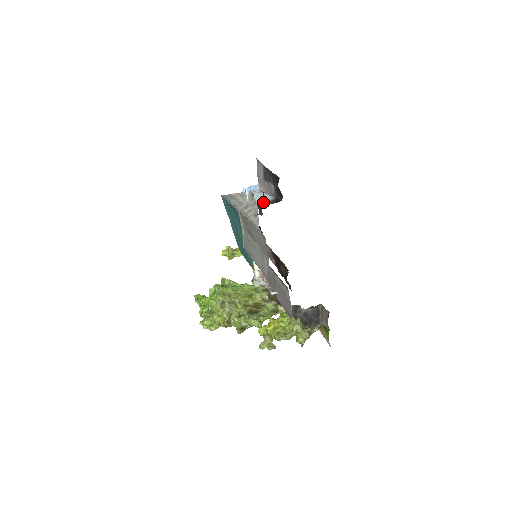
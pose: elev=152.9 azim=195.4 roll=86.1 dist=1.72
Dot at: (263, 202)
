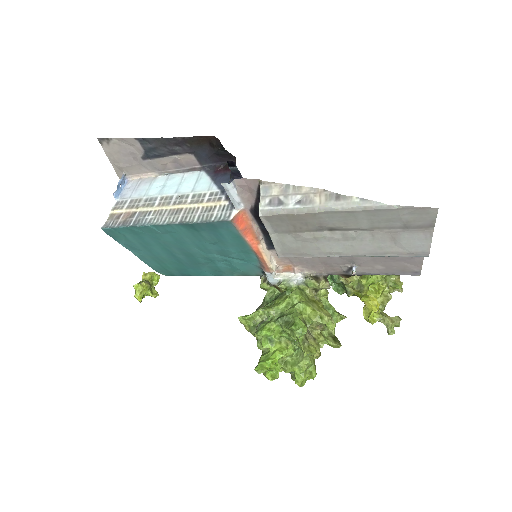
Dot at: occluded
